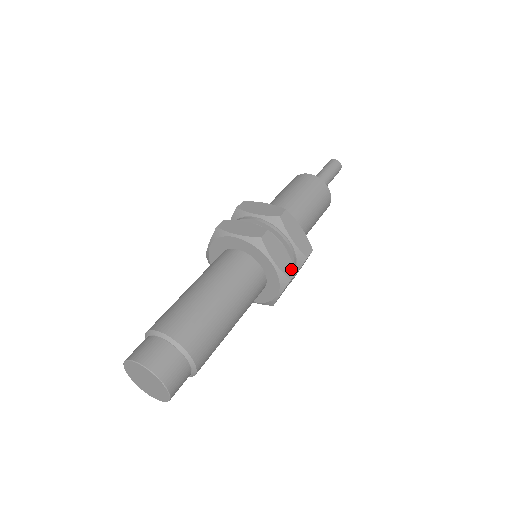
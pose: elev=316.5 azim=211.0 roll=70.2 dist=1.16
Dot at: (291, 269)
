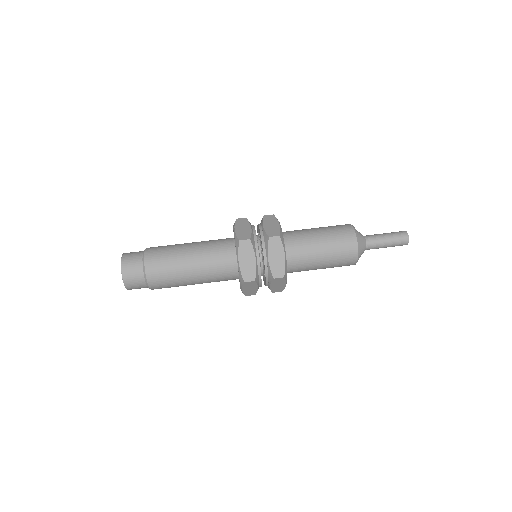
Dot at: (251, 276)
